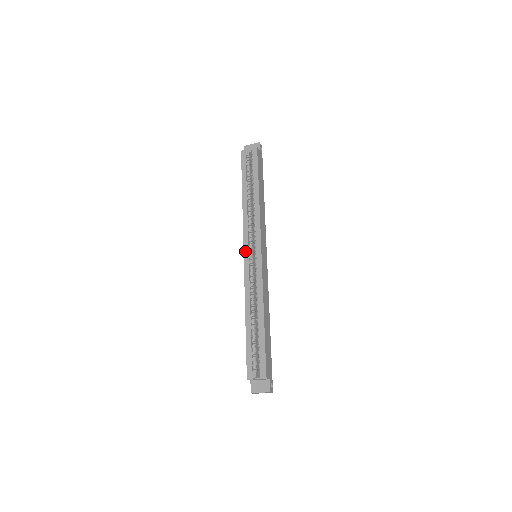
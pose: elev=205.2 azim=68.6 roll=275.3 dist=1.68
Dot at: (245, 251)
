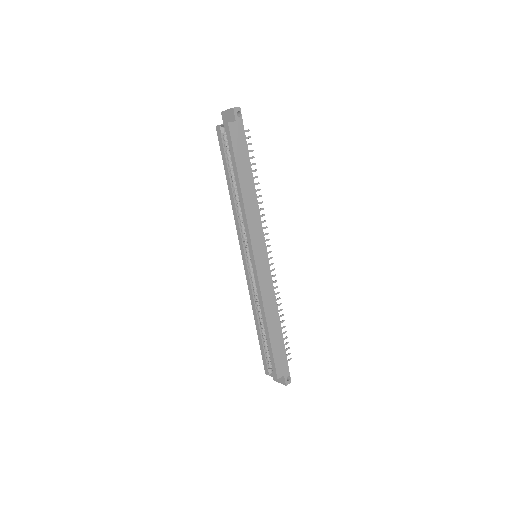
Dot at: (242, 255)
